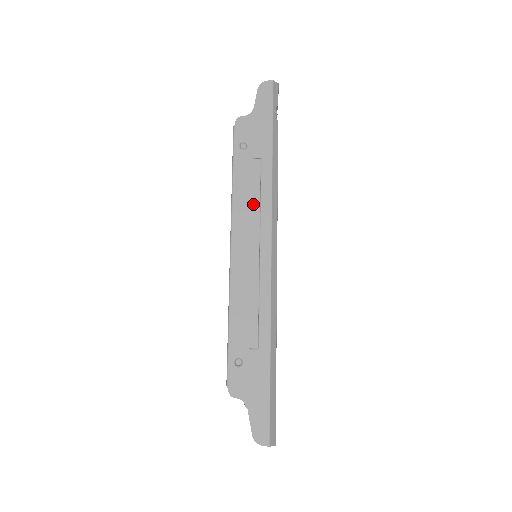
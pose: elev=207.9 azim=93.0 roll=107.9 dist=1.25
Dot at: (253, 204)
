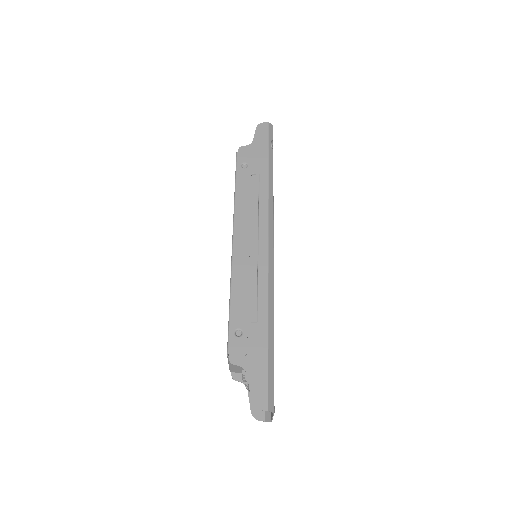
Dot at: (252, 207)
